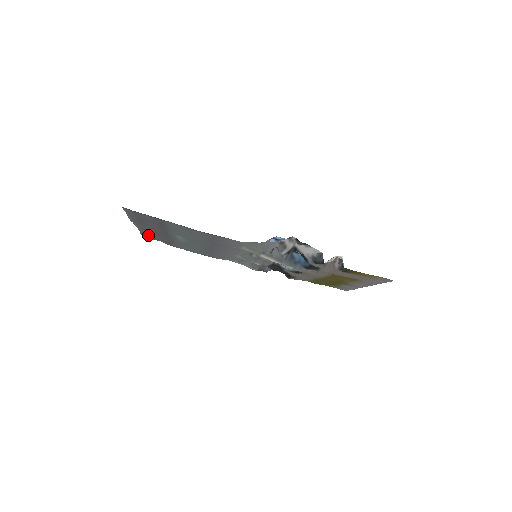
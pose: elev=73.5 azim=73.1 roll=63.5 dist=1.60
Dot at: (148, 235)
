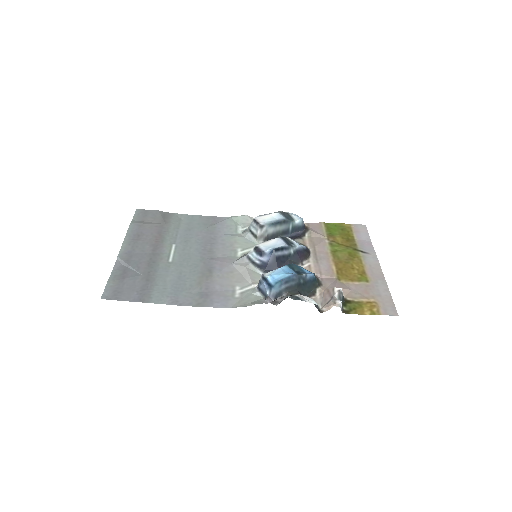
Dot at: (141, 221)
